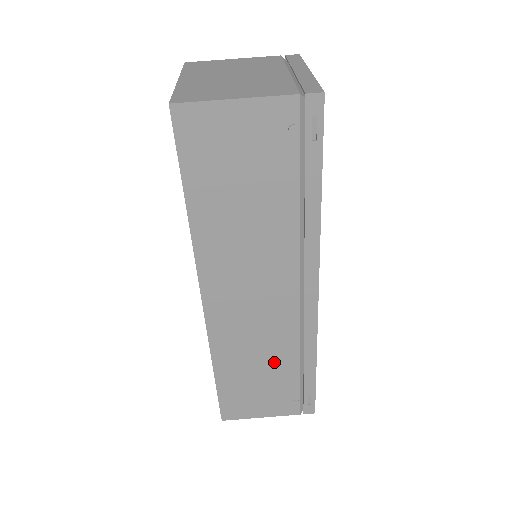
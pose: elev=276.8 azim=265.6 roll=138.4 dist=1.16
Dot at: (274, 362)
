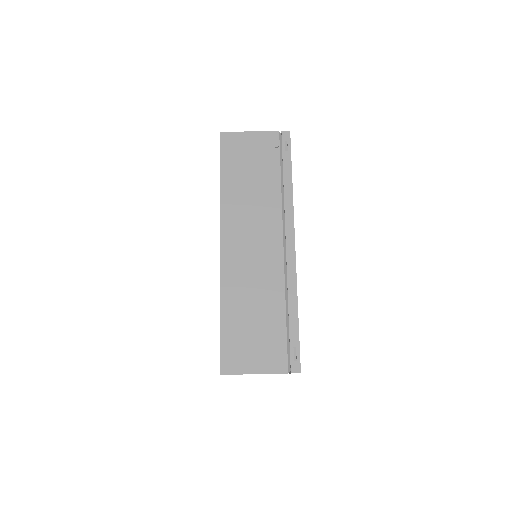
Dot at: (266, 305)
